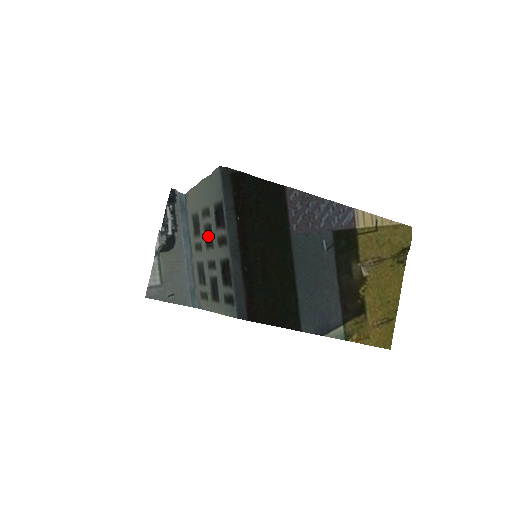
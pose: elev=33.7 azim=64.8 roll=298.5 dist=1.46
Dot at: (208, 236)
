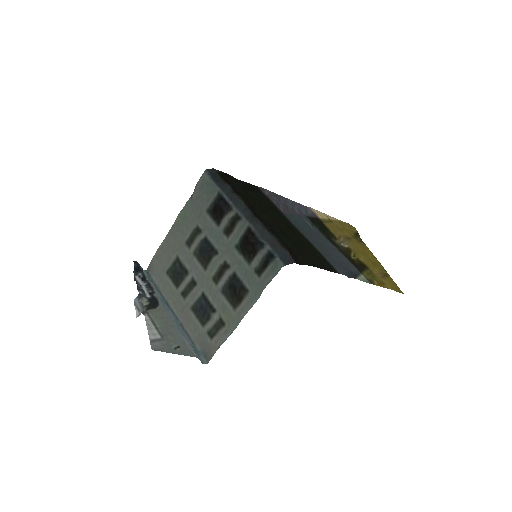
Dot at: (206, 251)
